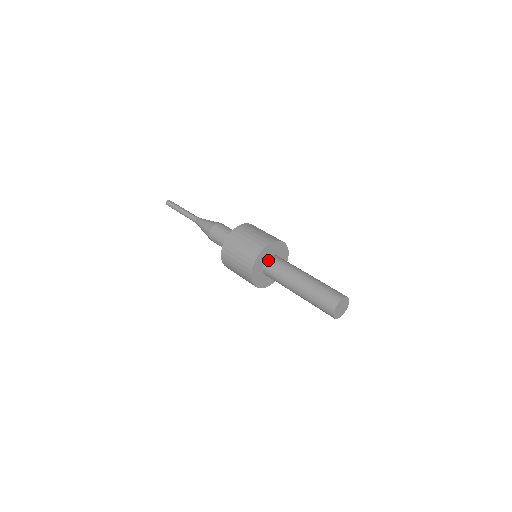
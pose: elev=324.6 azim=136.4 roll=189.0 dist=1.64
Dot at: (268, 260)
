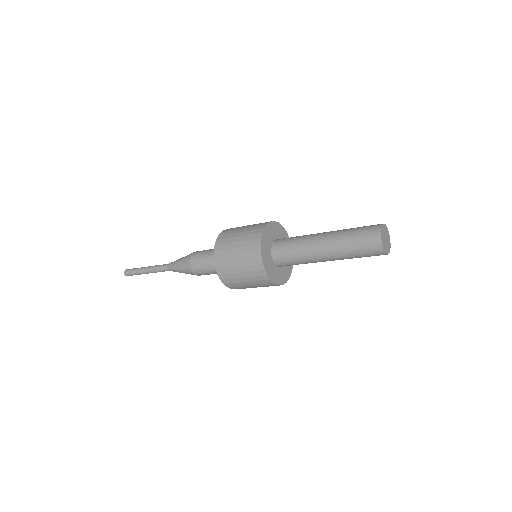
Dot at: (274, 242)
